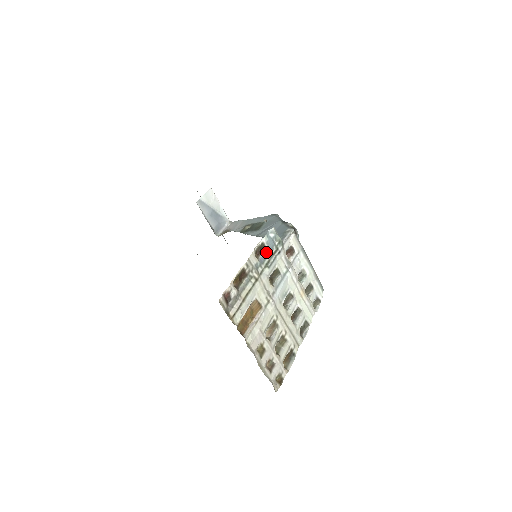
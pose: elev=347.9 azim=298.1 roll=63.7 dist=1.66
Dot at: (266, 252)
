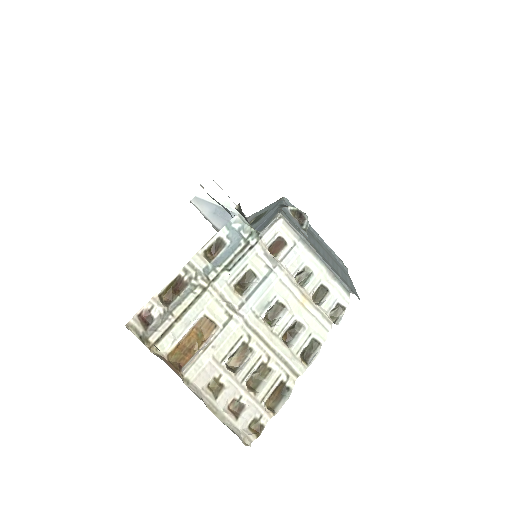
Dot at: (227, 250)
